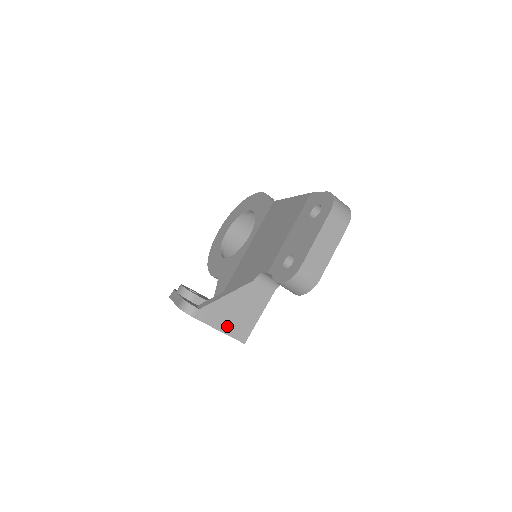
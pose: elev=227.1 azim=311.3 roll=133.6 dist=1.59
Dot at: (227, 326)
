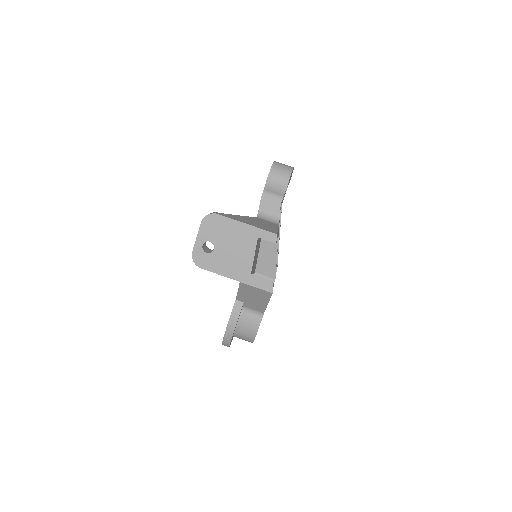
Dot at: (252, 224)
